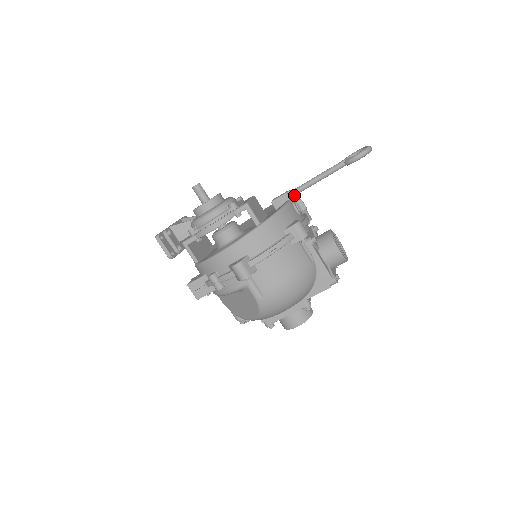
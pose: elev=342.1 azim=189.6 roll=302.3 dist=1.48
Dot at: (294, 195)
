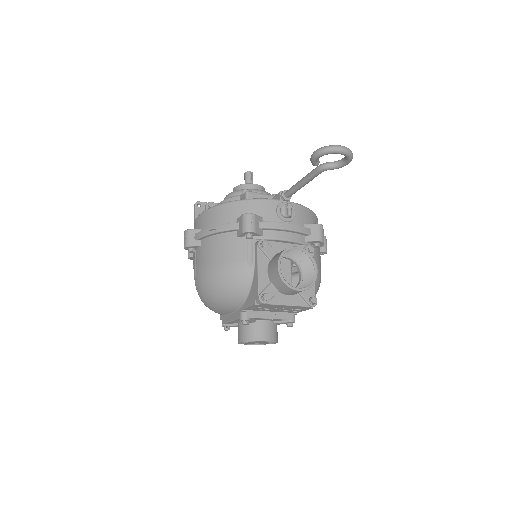
Dot at: (286, 196)
